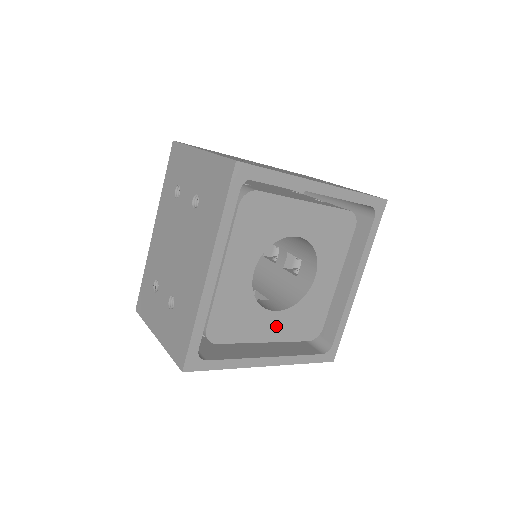
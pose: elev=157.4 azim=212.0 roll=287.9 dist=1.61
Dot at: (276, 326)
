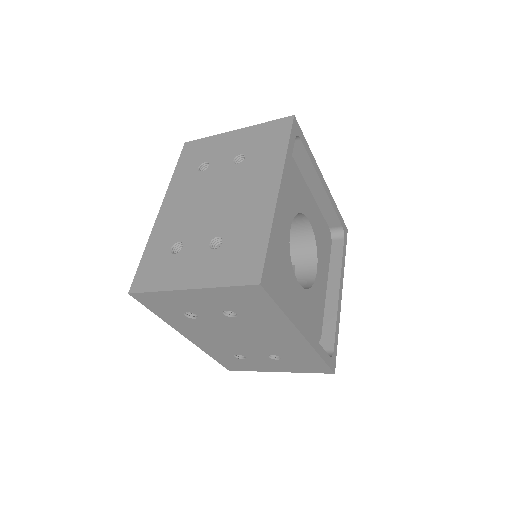
Dot at: (299, 303)
